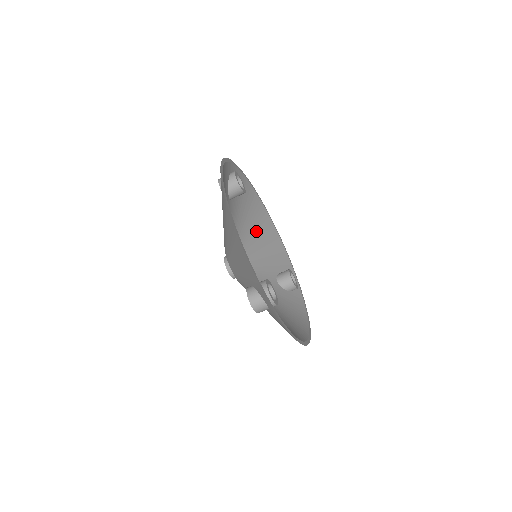
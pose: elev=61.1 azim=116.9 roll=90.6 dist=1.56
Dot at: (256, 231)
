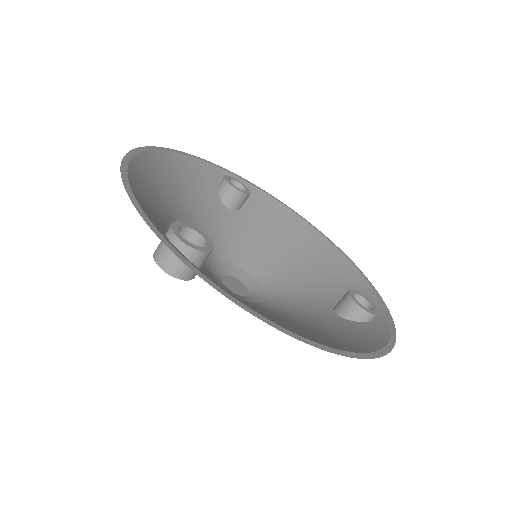
Dot at: (301, 258)
